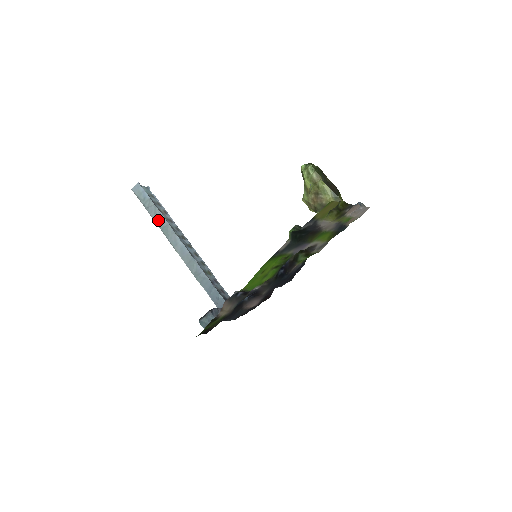
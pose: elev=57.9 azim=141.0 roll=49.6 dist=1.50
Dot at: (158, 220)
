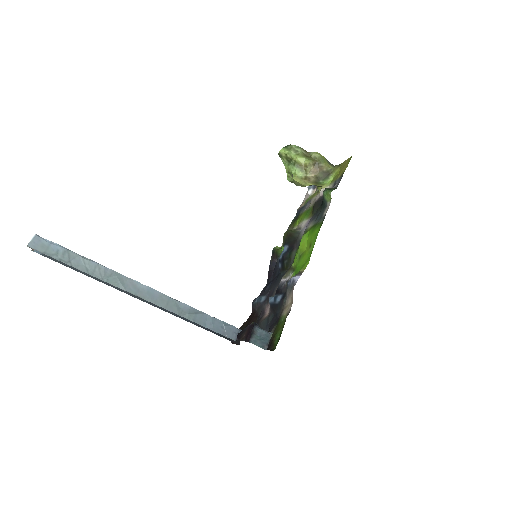
Dot at: (95, 271)
